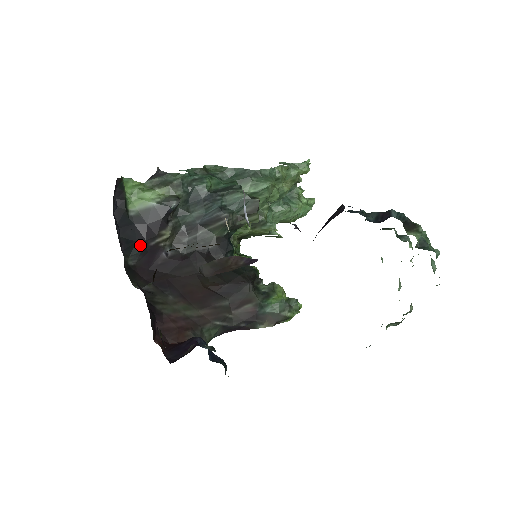
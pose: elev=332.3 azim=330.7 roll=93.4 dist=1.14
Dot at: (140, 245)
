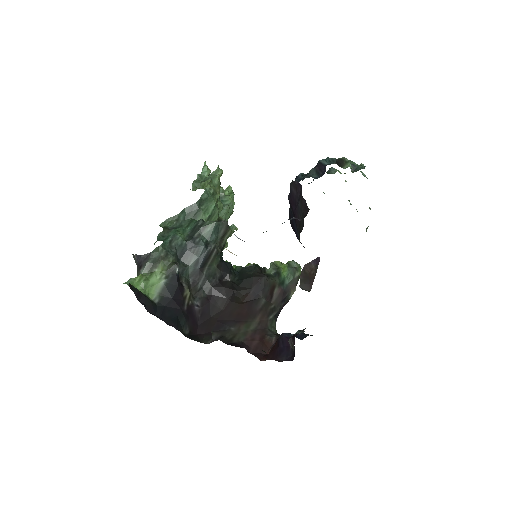
Dot at: (181, 316)
